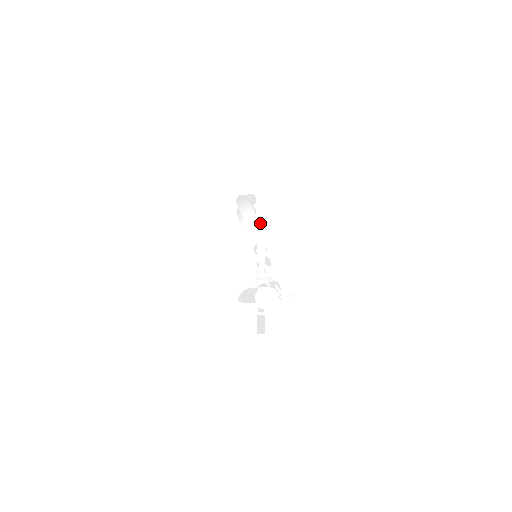
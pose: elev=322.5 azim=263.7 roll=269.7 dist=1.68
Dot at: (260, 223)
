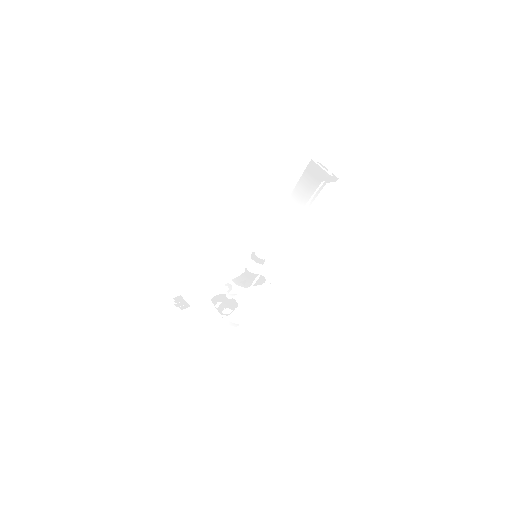
Dot at: occluded
